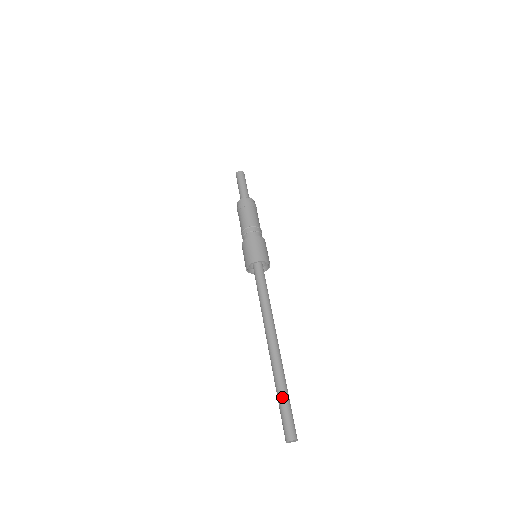
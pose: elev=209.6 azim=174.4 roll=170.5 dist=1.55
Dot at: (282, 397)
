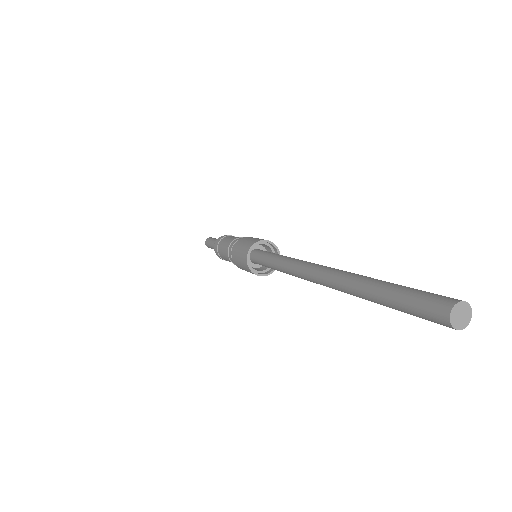
Dot at: (391, 283)
